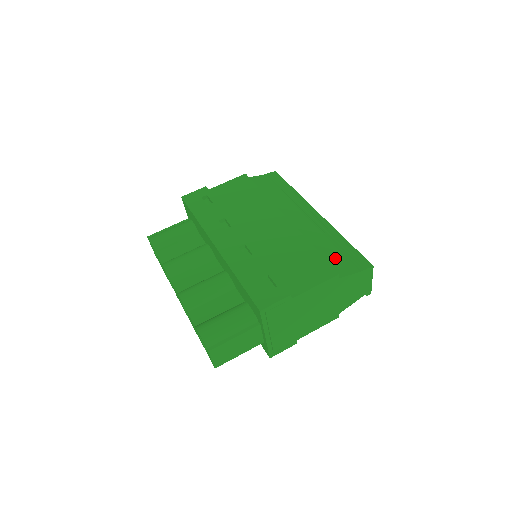
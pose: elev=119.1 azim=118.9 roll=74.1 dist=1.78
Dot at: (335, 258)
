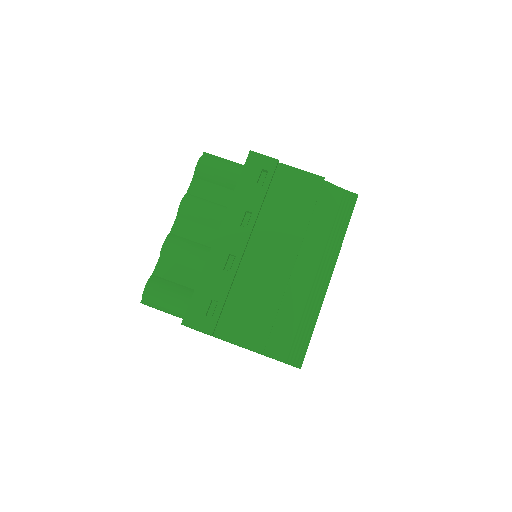
Dot at: (284, 334)
